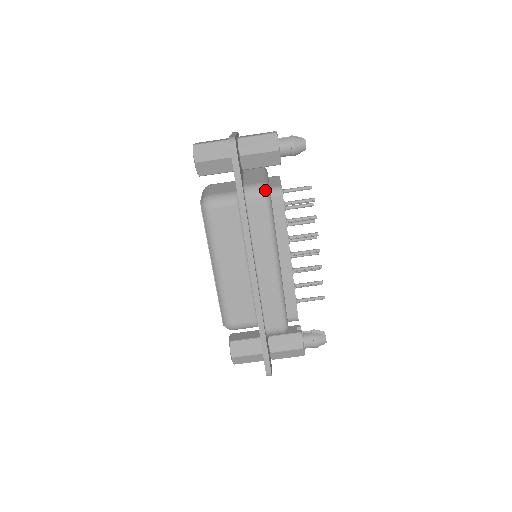
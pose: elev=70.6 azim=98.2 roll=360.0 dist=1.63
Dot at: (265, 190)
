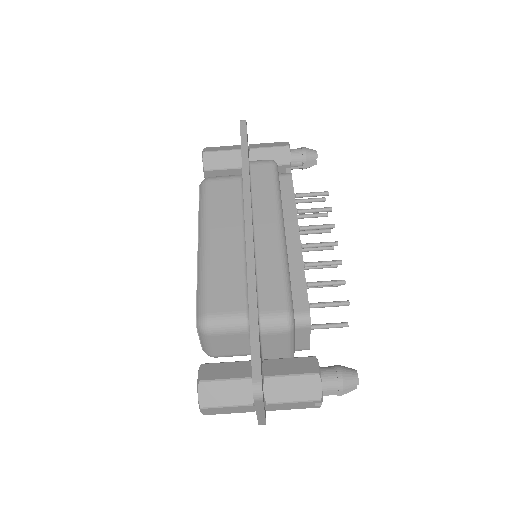
Dot at: (272, 160)
